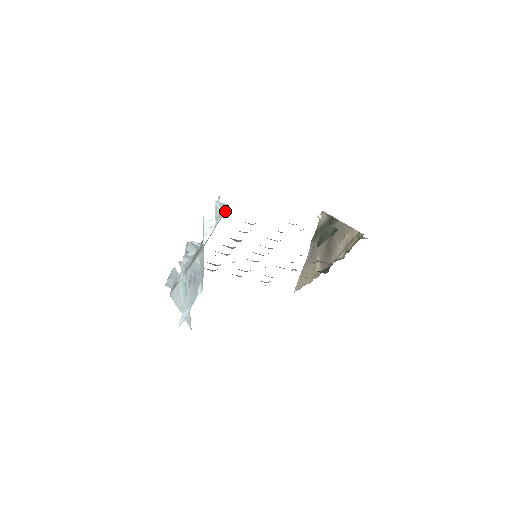
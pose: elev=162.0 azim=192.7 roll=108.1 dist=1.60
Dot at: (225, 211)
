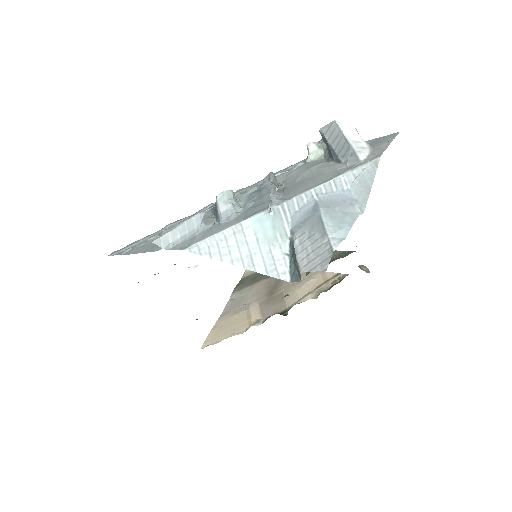
Dot at: (368, 142)
